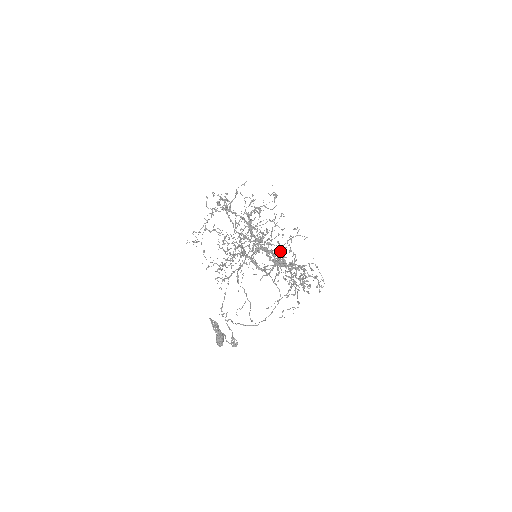
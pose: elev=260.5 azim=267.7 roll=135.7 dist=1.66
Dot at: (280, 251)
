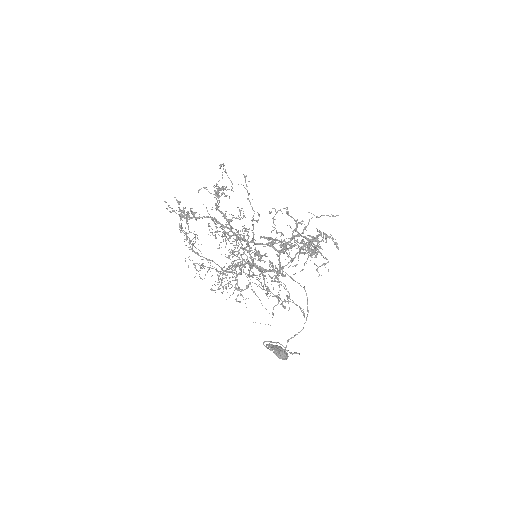
Dot at: occluded
